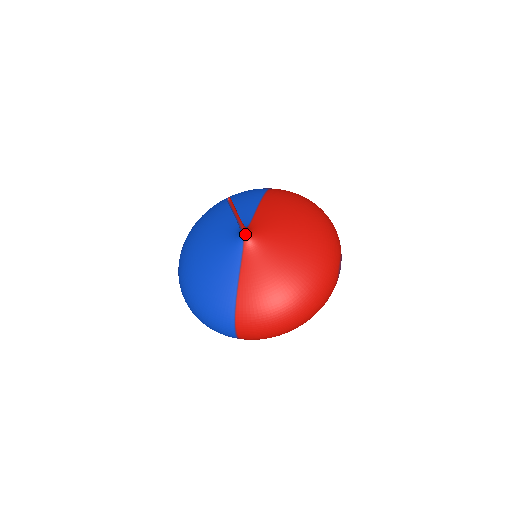
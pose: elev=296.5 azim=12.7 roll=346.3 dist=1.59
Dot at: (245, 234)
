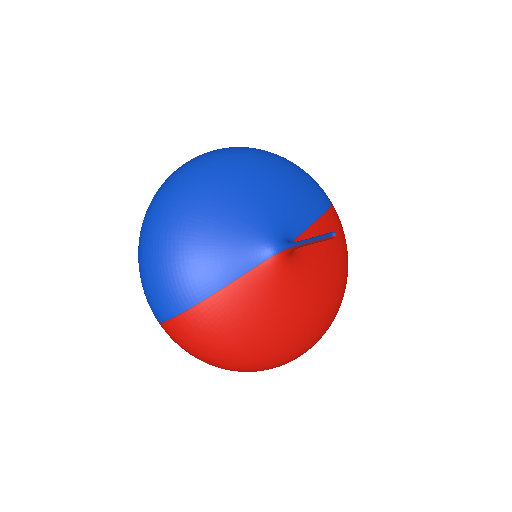
Dot at: (286, 252)
